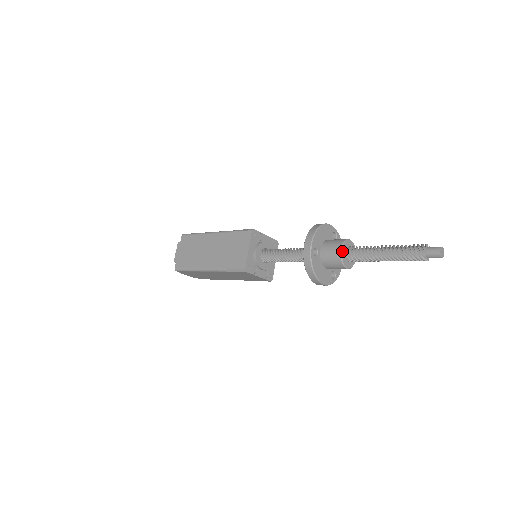
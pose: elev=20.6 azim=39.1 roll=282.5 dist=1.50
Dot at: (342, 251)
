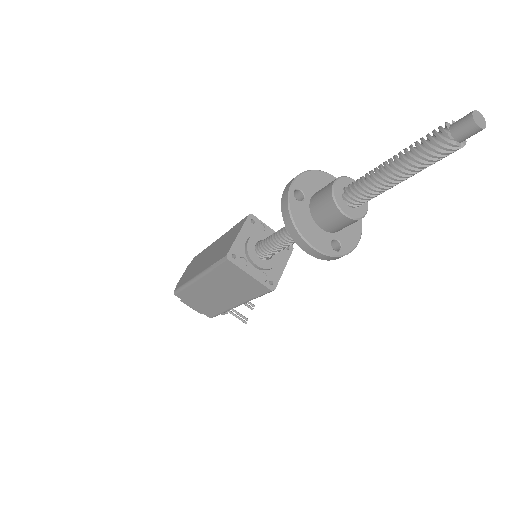
Dot at: (335, 185)
